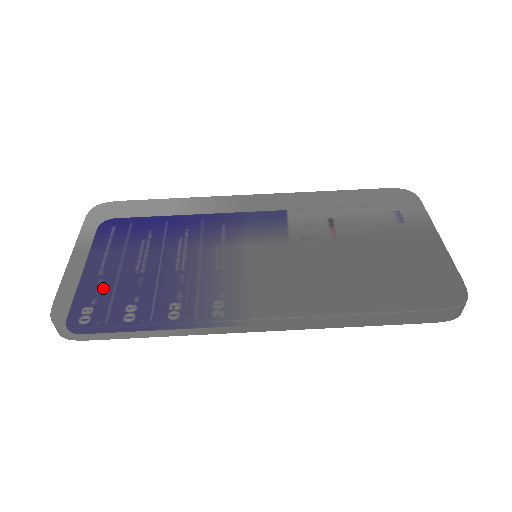
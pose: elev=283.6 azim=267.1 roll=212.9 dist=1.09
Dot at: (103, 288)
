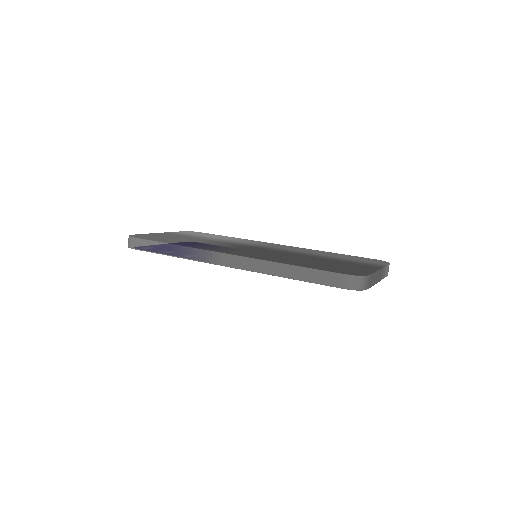
Dot at: (163, 237)
